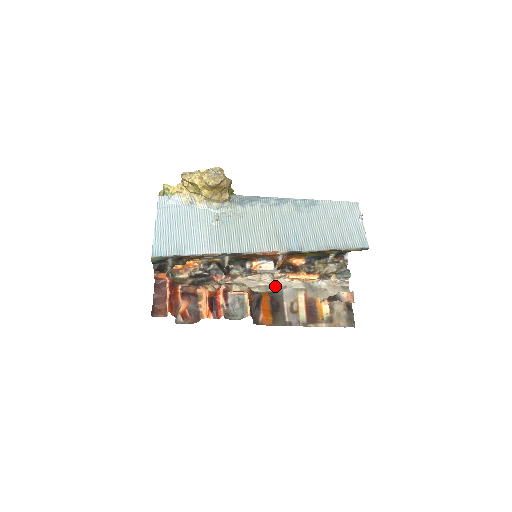
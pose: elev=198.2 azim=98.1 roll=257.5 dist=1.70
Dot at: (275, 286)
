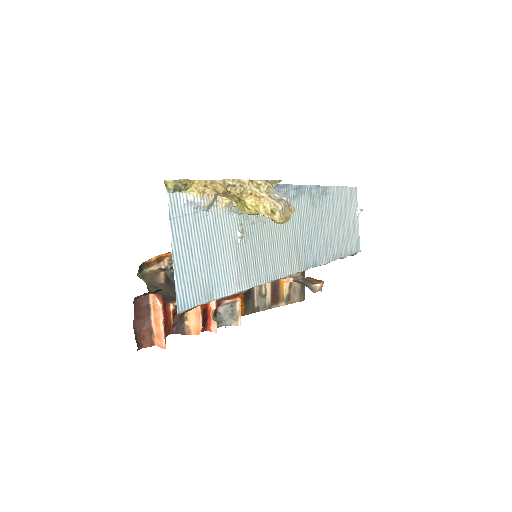
Dot at: occluded
